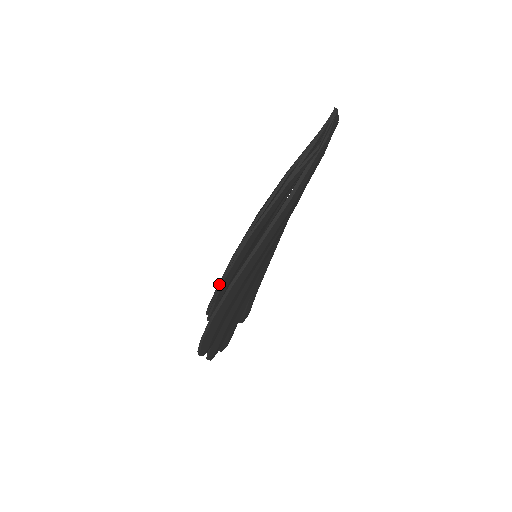
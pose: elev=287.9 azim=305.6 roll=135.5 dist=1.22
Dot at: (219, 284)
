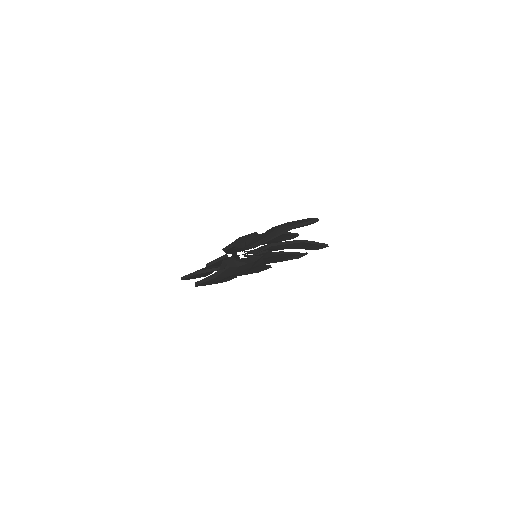
Dot at: occluded
